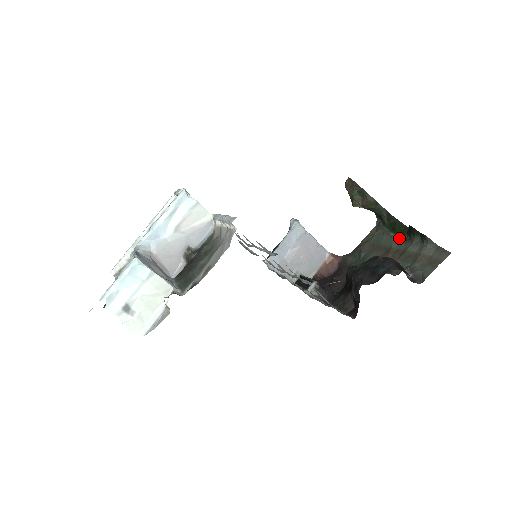
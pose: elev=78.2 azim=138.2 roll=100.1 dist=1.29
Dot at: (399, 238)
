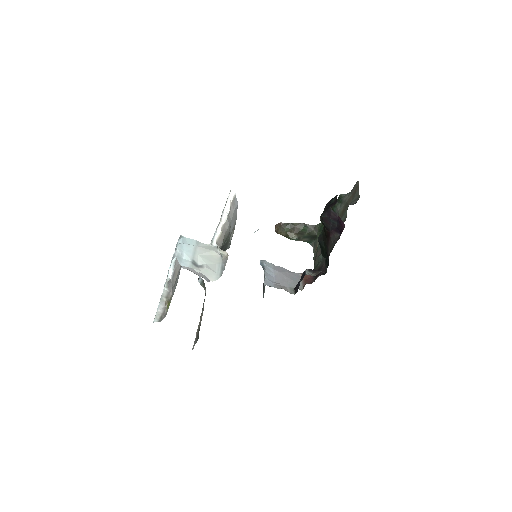
Dot at: occluded
